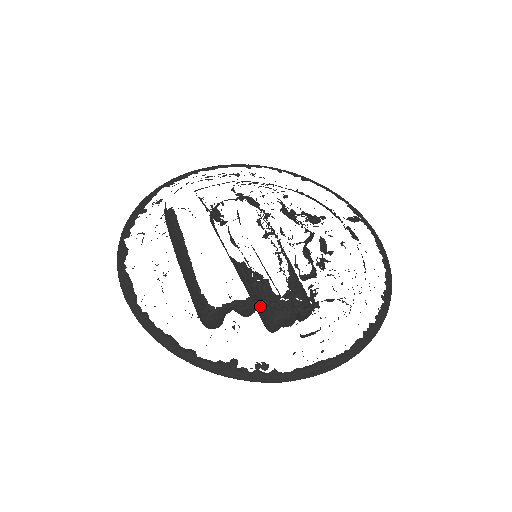
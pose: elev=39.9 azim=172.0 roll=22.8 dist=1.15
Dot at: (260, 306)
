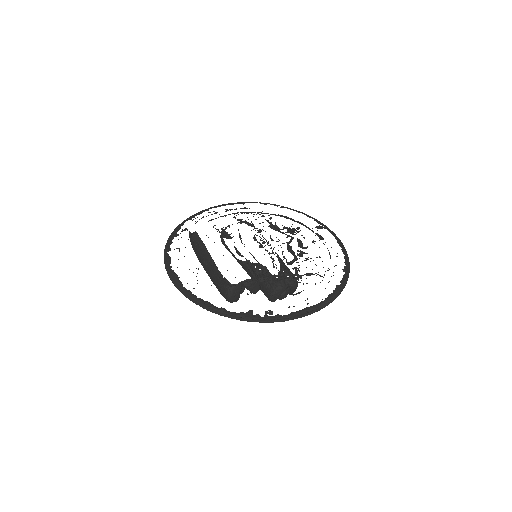
Dot at: (263, 285)
